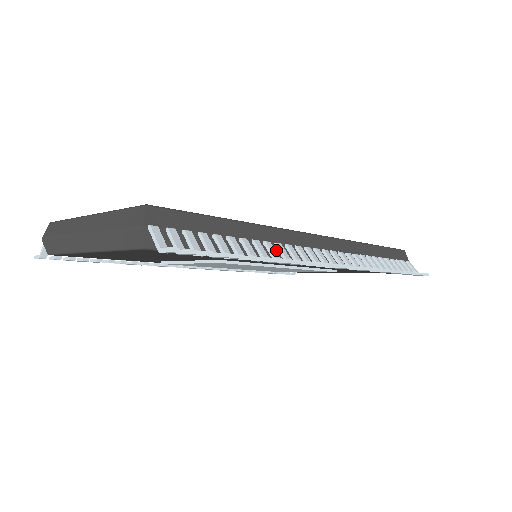
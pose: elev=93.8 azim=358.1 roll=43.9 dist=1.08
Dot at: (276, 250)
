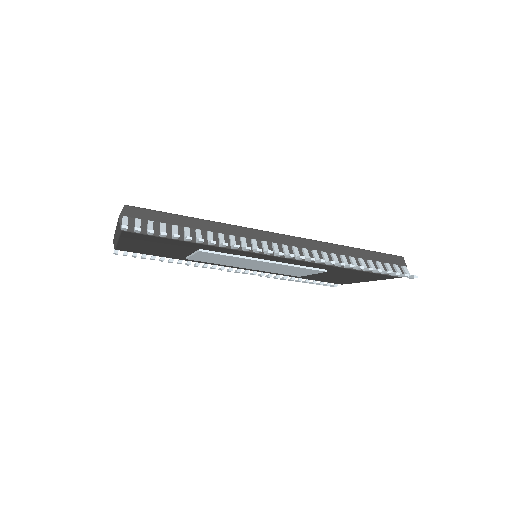
Dot at: occluded
